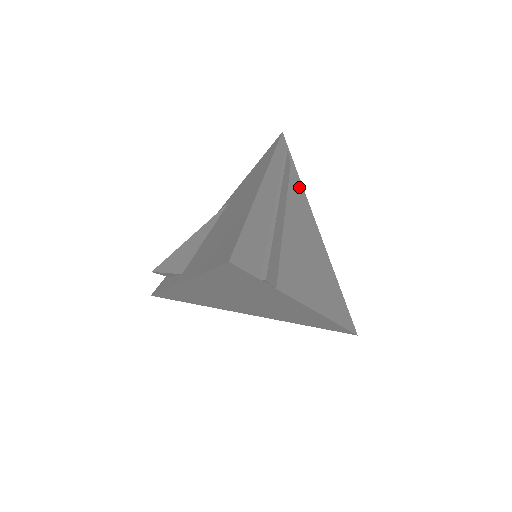
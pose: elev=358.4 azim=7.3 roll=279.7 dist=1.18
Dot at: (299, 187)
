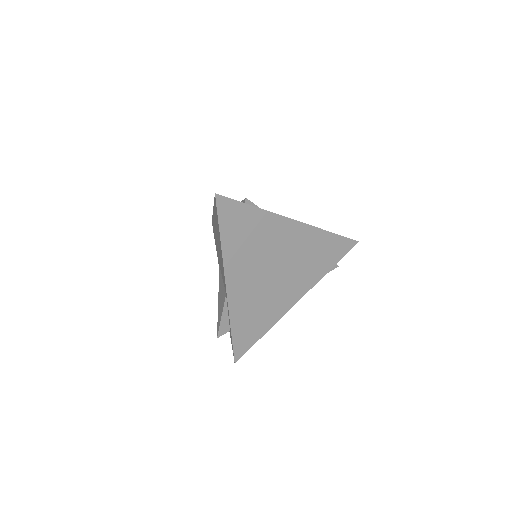
Dot at: occluded
